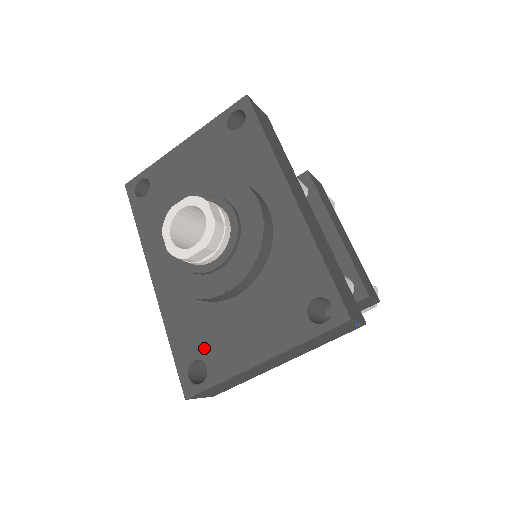
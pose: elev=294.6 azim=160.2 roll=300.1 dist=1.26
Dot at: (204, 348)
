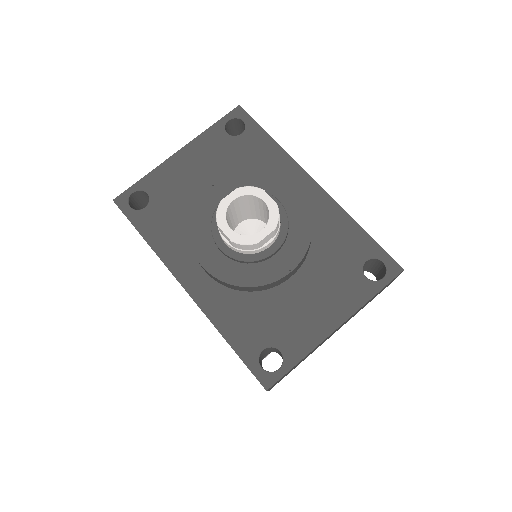
Dot at: (271, 335)
